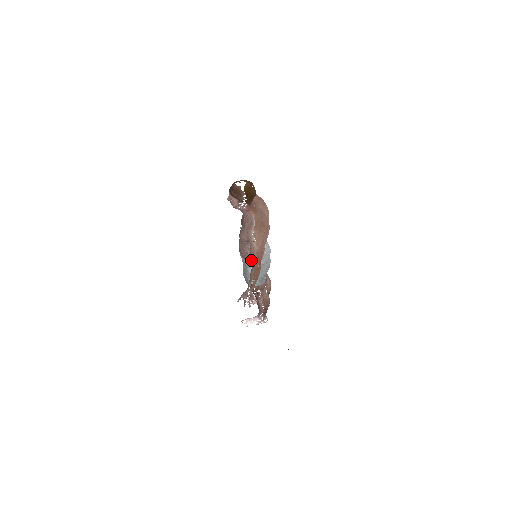
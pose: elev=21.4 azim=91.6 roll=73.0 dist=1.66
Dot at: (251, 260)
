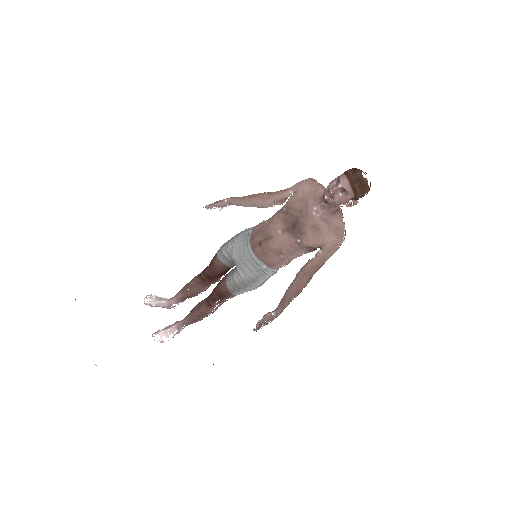
Dot at: (308, 273)
